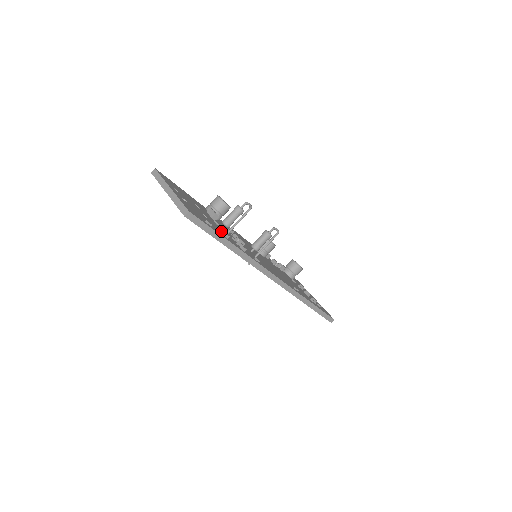
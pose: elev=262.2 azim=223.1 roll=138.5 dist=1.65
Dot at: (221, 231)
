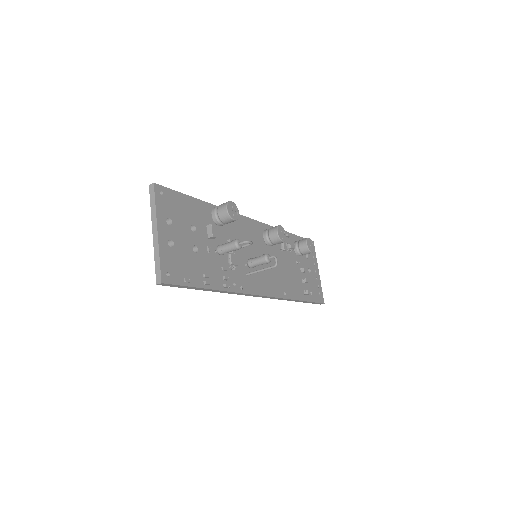
Dot at: (204, 276)
